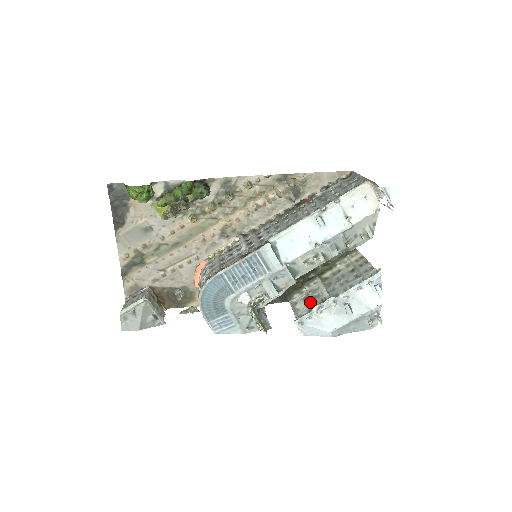
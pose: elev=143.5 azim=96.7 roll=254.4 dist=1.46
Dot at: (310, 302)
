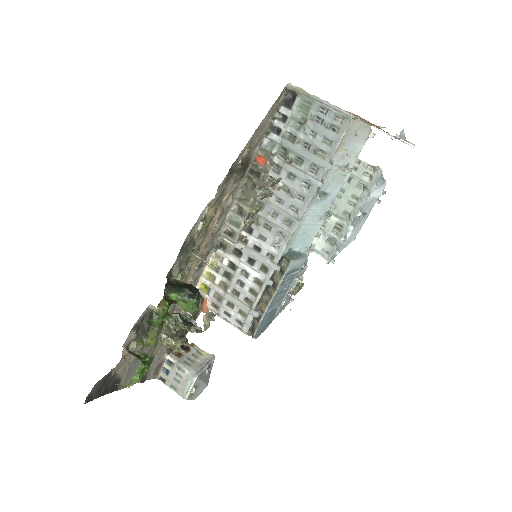
Dot at: (319, 232)
